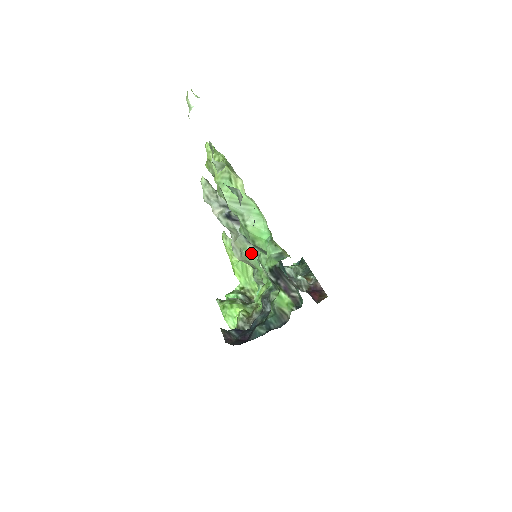
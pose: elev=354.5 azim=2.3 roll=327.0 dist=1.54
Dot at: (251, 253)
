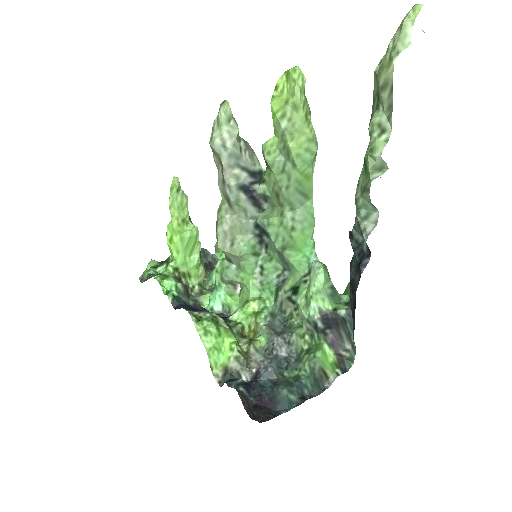
Dot at: (251, 250)
